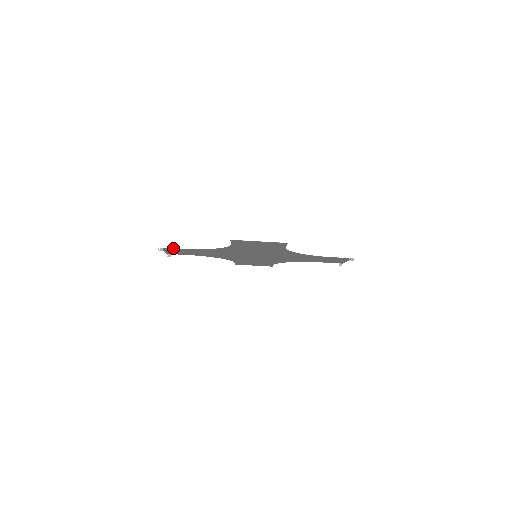
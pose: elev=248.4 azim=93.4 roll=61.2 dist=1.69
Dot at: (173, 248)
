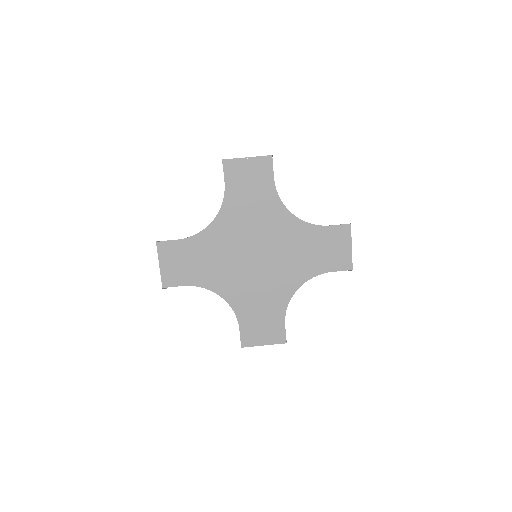
Dot at: (170, 241)
